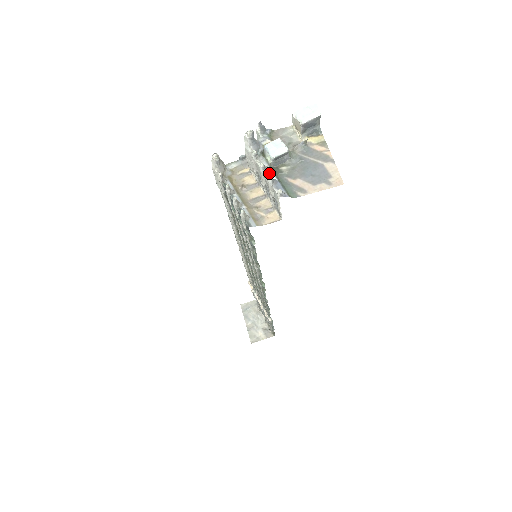
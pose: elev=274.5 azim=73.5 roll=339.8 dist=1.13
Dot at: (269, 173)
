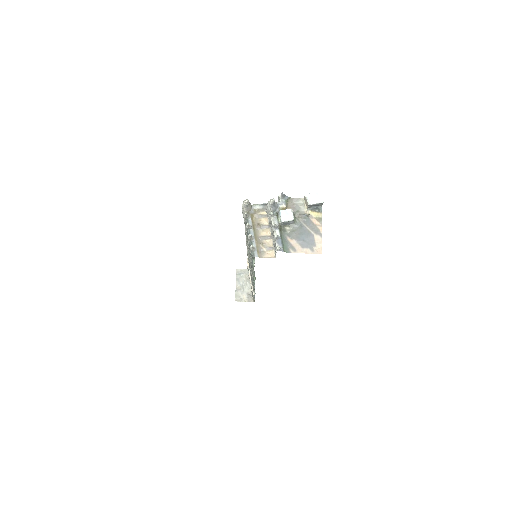
Dot at: (277, 230)
